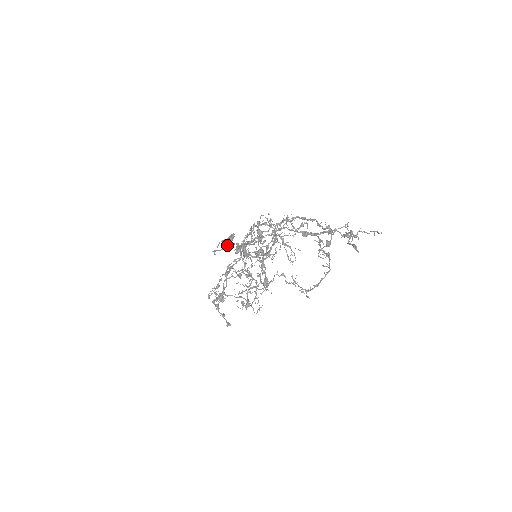
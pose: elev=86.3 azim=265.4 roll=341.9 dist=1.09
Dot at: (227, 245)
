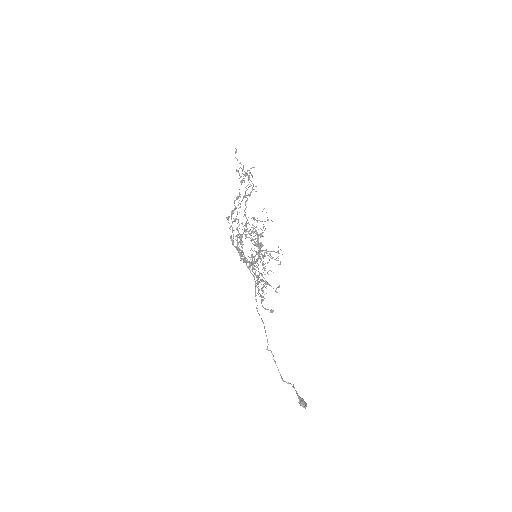
Dot at: (256, 308)
